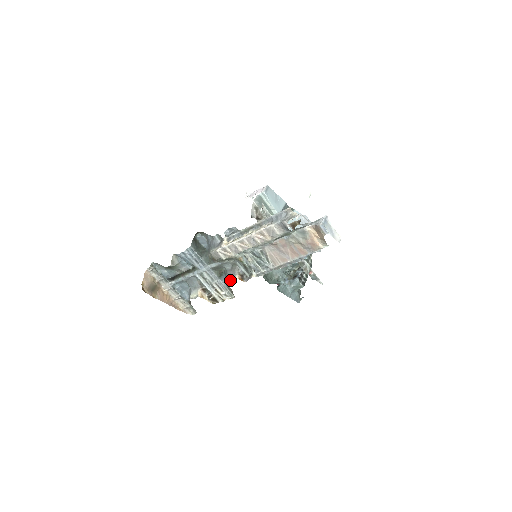
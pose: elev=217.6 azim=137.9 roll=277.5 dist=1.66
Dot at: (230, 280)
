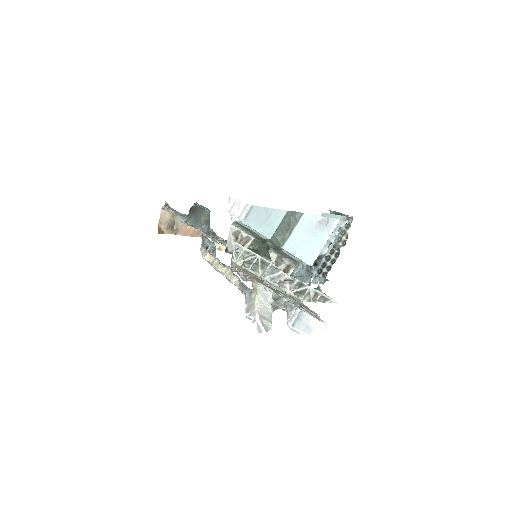
Dot at: occluded
